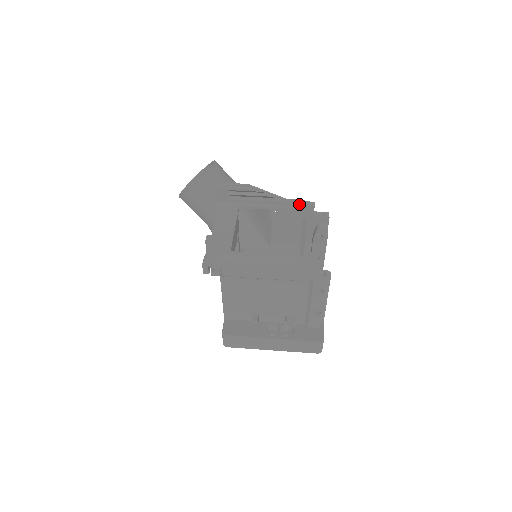
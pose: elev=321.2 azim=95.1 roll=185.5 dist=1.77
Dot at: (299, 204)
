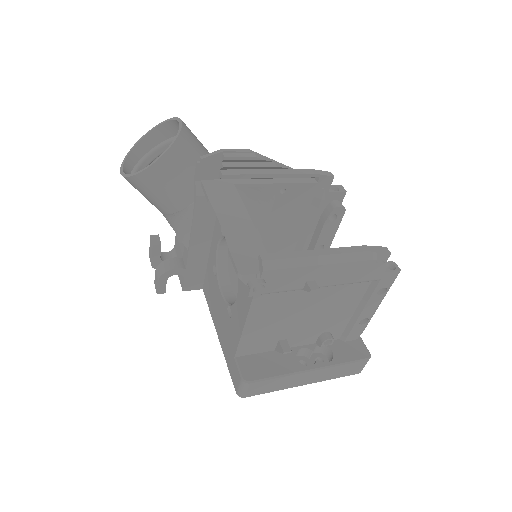
Dot at: (316, 175)
